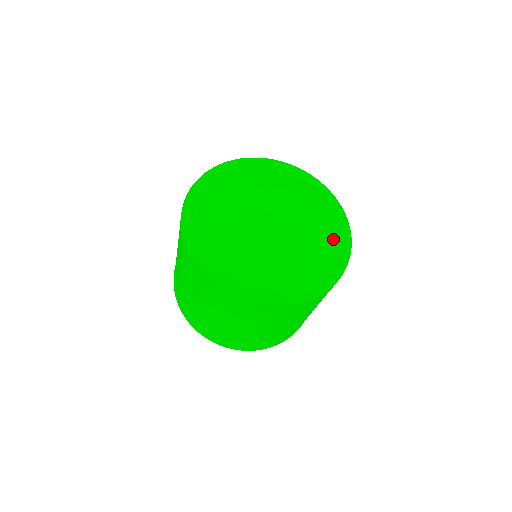
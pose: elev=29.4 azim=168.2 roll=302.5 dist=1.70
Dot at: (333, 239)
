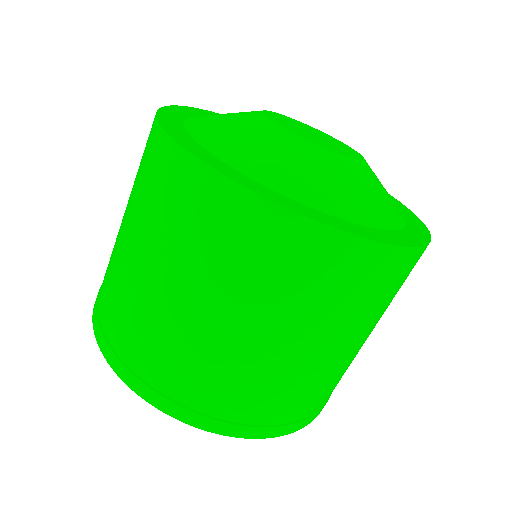
Dot at: occluded
